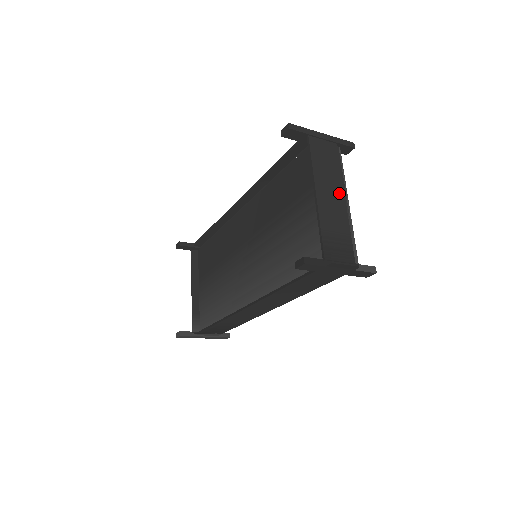
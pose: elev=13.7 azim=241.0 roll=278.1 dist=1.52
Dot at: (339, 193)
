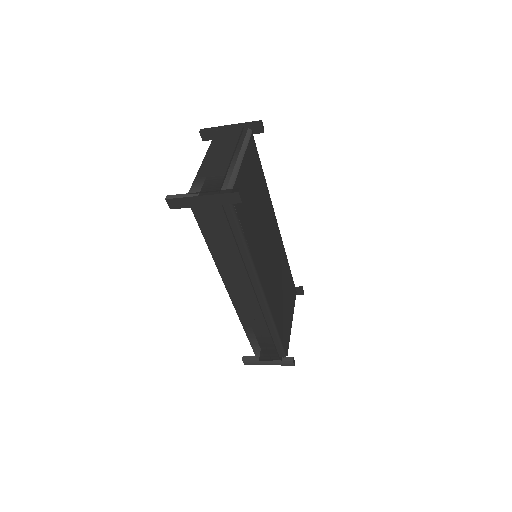
Dot at: (228, 153)
